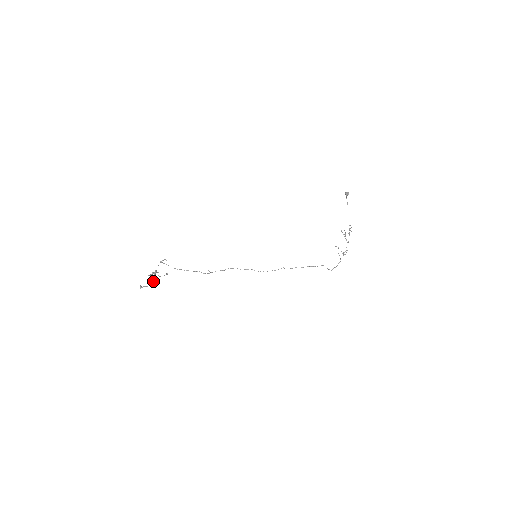
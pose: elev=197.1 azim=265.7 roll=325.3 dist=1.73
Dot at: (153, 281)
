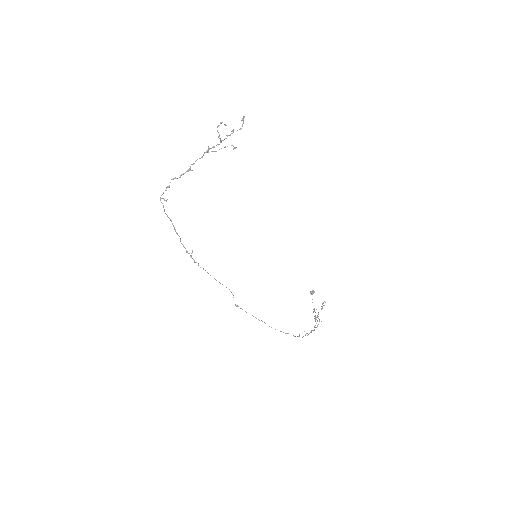
Dot at: occluded
